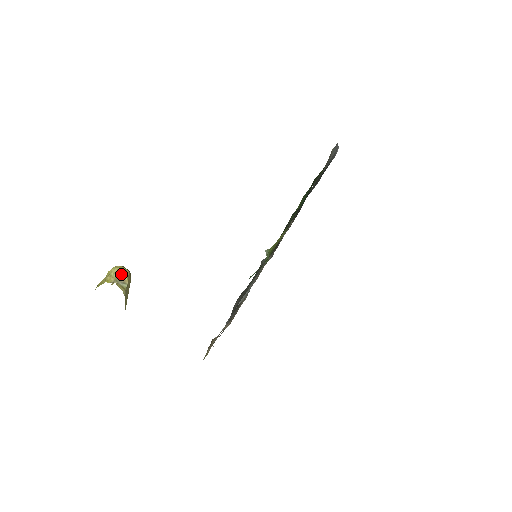
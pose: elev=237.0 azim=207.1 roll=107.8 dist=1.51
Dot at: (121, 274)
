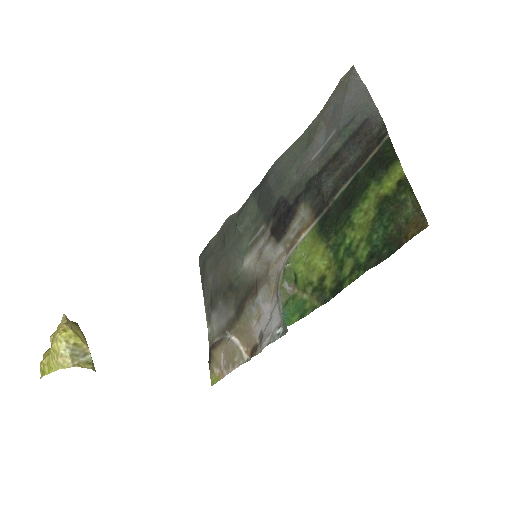
Dot at: (75, 345)
